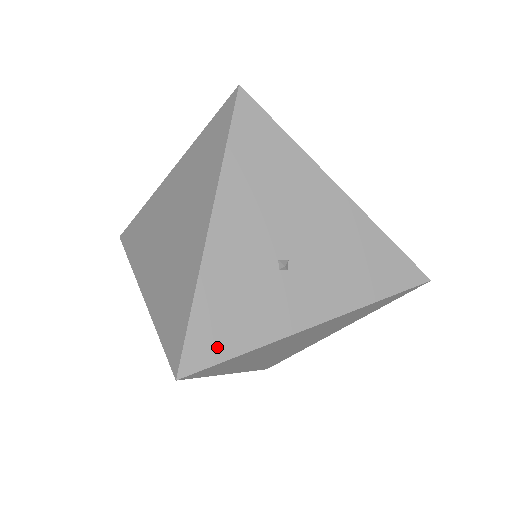
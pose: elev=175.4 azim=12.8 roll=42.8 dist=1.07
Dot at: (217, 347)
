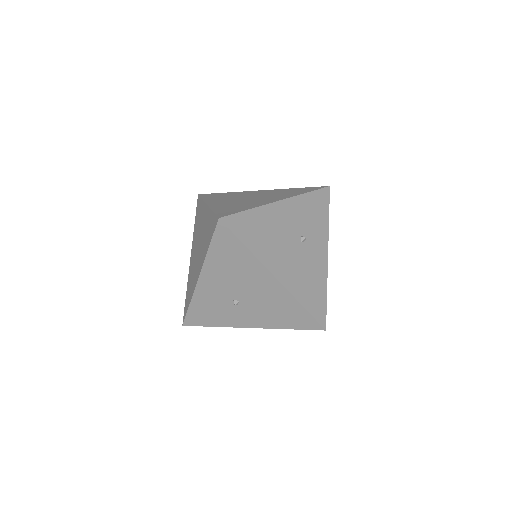
Dot at: (200, 321)
